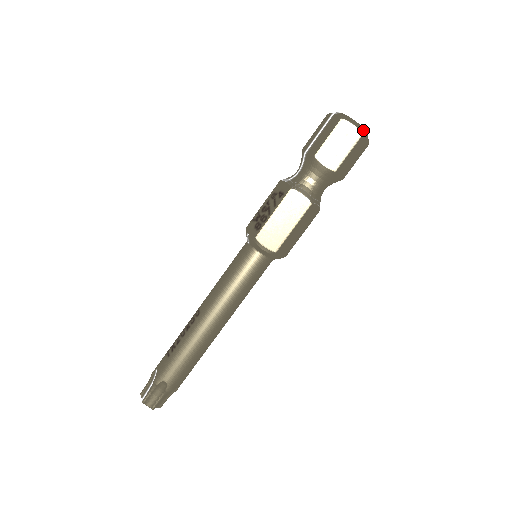
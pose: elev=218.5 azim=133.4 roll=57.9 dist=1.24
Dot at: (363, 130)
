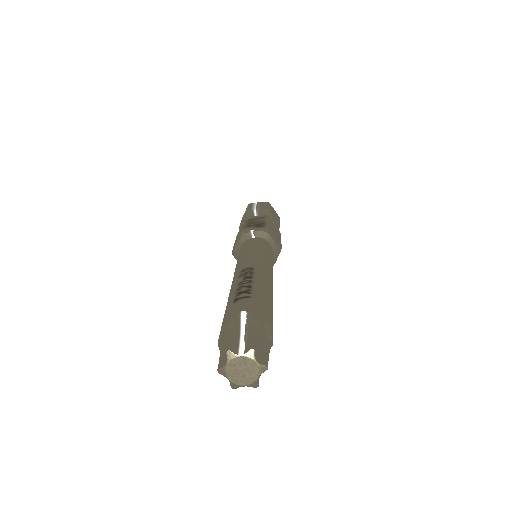
Dot at: occluded
